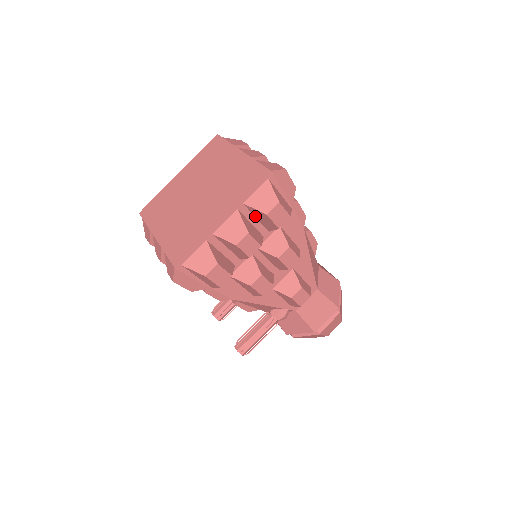
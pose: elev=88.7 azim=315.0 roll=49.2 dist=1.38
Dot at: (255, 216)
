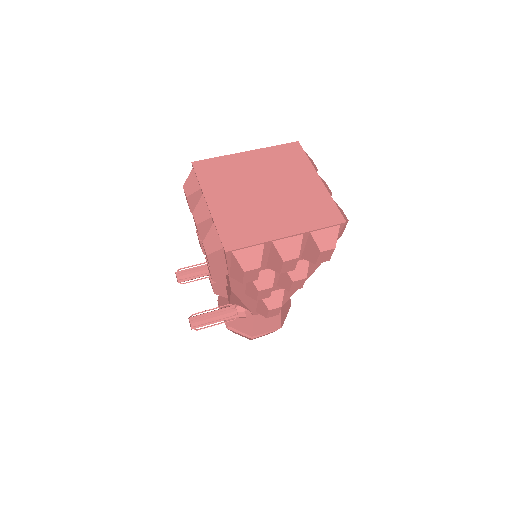
Dot at: (306, 244)
